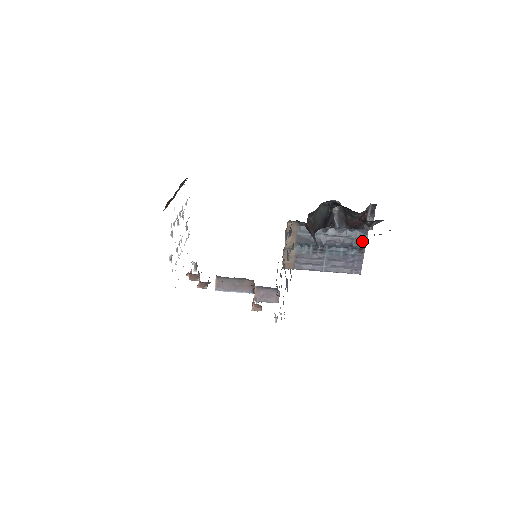
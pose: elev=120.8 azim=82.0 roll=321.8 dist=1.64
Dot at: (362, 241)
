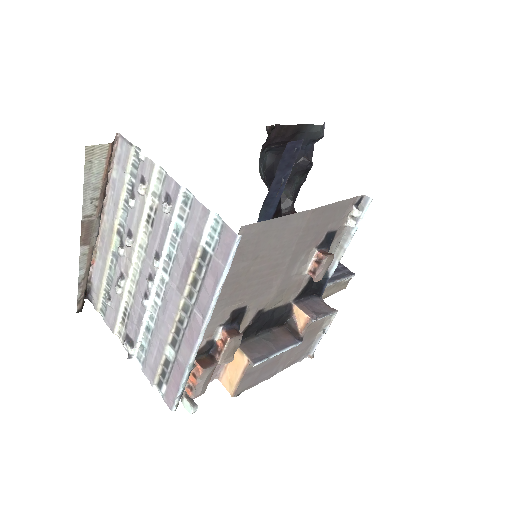
Dot at: occluded
